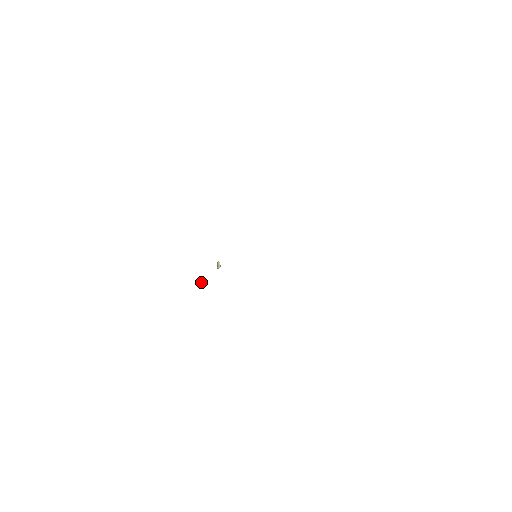
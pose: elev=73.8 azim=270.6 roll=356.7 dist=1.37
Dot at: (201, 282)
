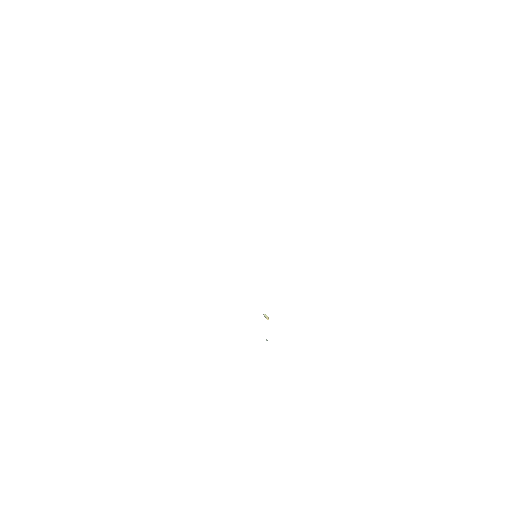
Dot at: occluded
